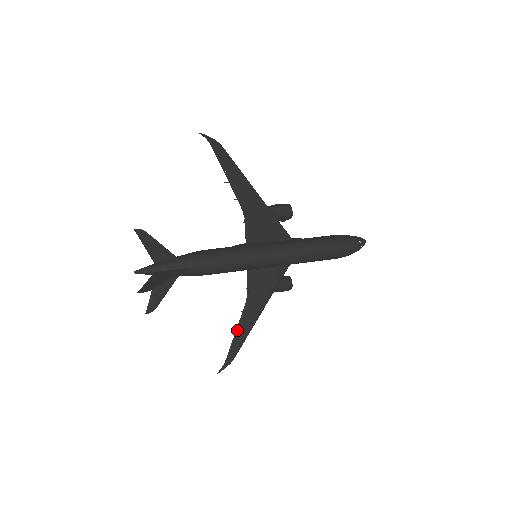
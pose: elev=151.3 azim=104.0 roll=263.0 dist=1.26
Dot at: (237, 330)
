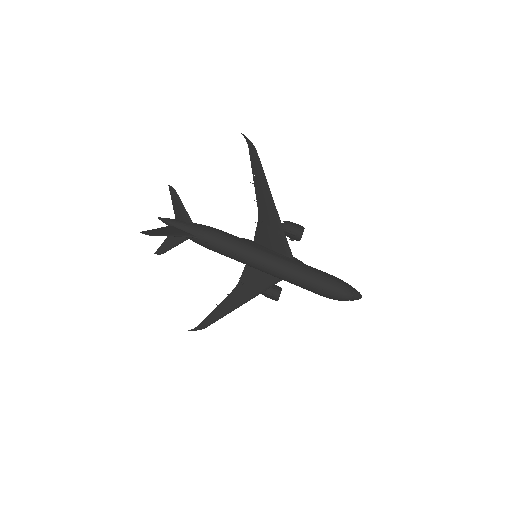
Dot at: (218, 307)
